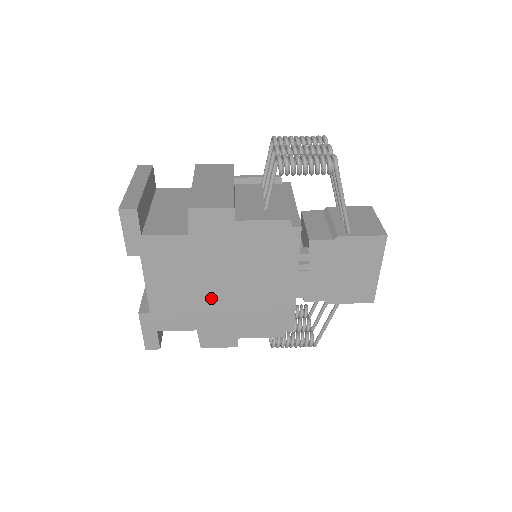
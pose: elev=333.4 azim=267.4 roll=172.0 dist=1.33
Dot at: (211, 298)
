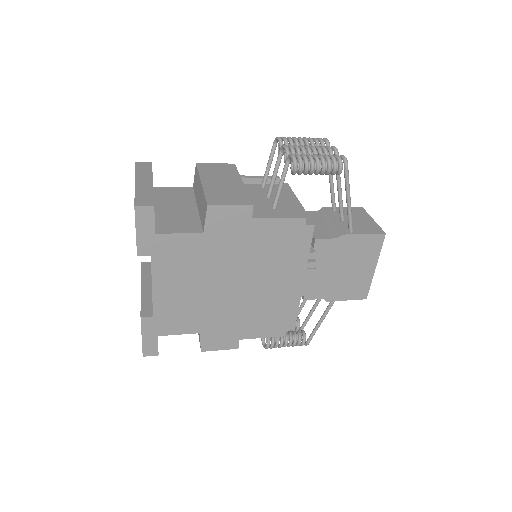
Dot at: (218, 299)
